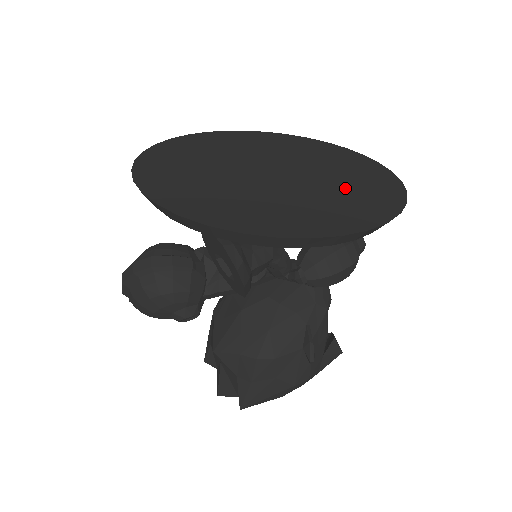
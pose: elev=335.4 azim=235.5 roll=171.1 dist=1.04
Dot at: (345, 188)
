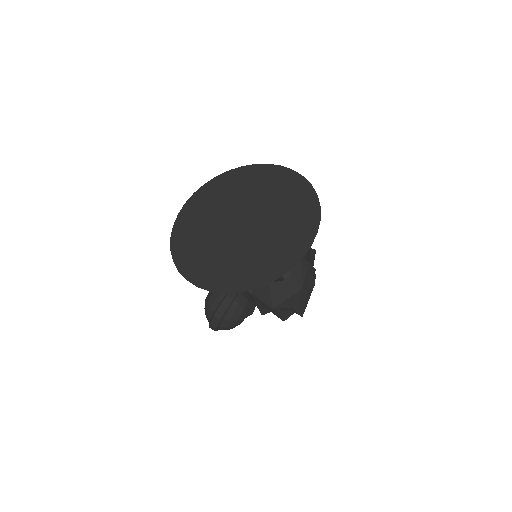
Dot at: (282, 201)
